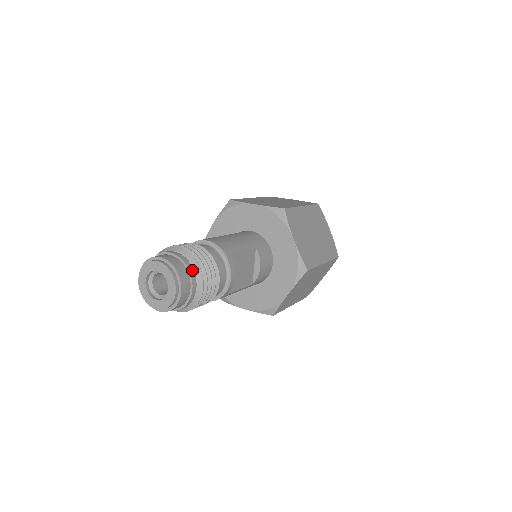
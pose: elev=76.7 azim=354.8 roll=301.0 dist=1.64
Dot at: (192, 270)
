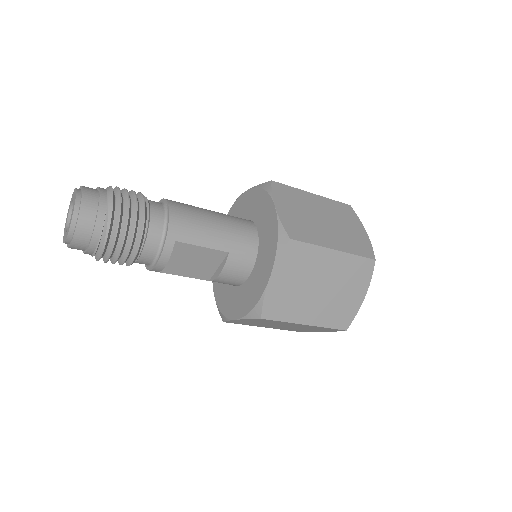
Dot at: (100, 229)
